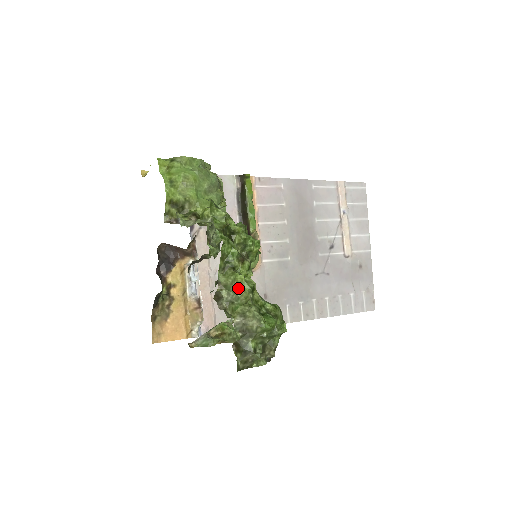
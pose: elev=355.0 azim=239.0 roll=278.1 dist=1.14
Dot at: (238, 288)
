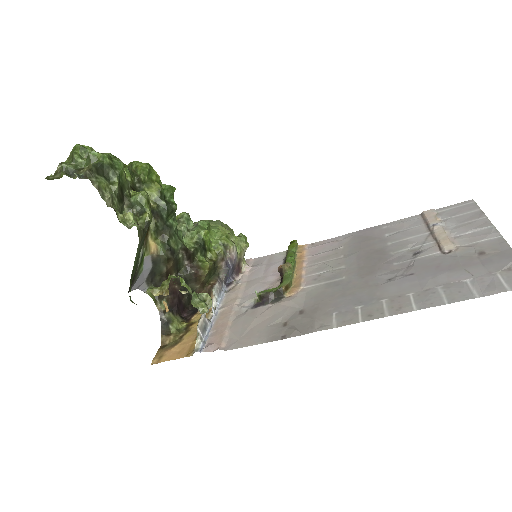
Dot at: occluded
